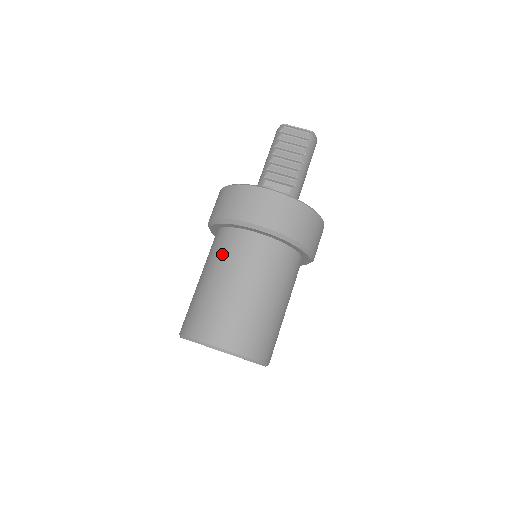
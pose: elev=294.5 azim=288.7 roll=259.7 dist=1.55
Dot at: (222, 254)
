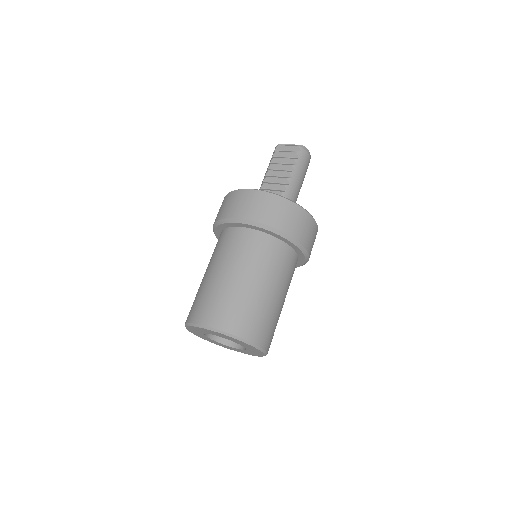
Dot at: (217, 250)
